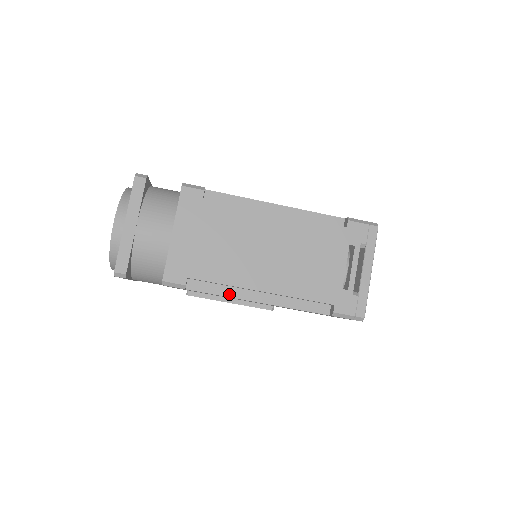
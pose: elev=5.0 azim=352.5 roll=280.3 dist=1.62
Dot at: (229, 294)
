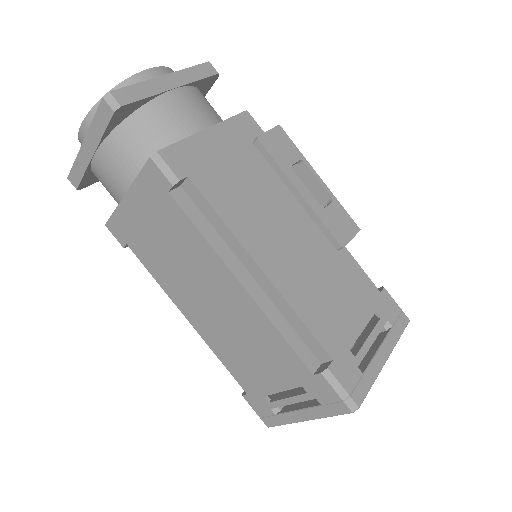
Dot at: occluded
